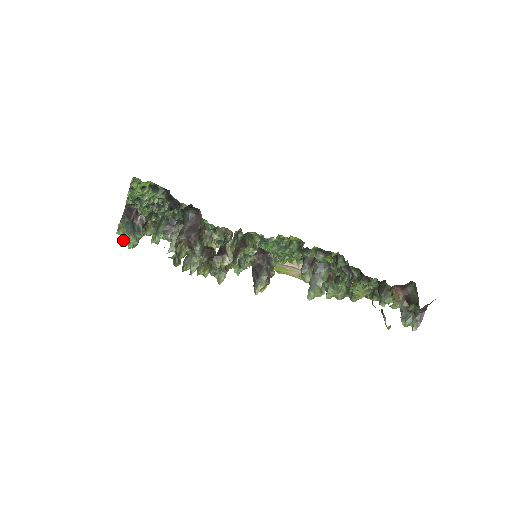
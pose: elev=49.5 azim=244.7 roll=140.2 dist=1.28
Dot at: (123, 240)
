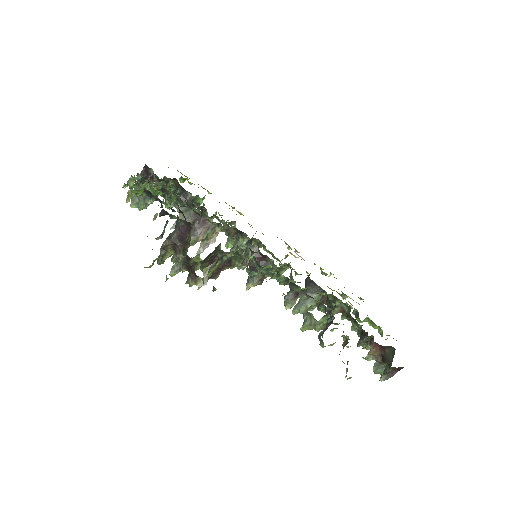
Dot at: (133, 202)
